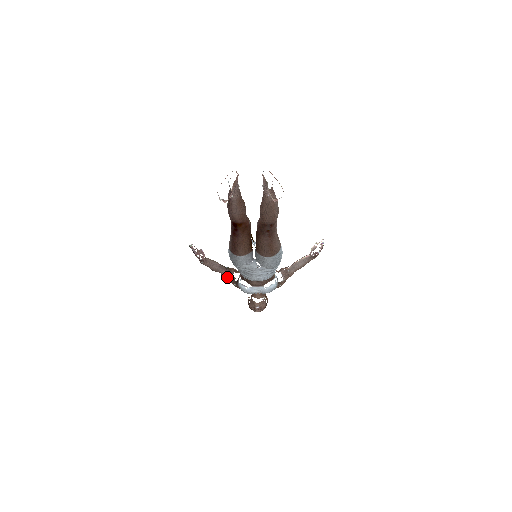
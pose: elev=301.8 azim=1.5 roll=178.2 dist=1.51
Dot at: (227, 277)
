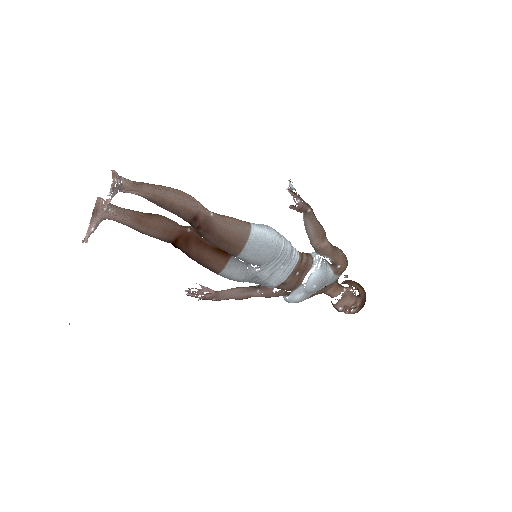
Dot at: (269, 296)
